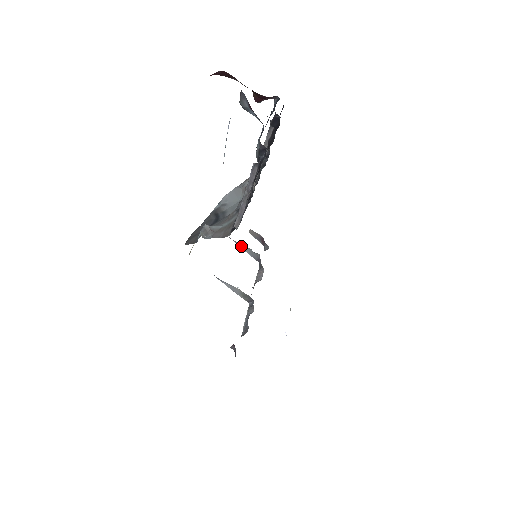
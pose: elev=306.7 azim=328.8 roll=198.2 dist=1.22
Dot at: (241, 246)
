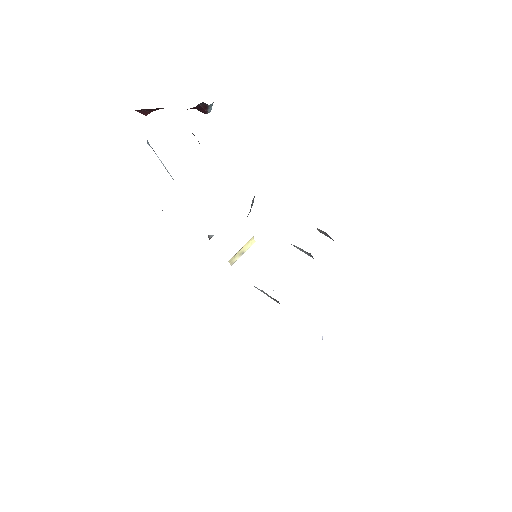
Dot at: (297, 247)
